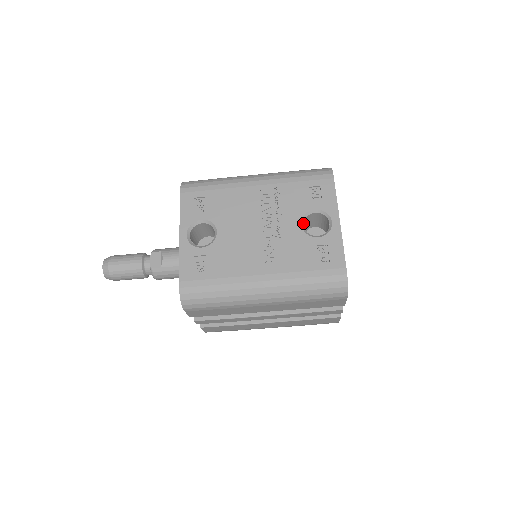
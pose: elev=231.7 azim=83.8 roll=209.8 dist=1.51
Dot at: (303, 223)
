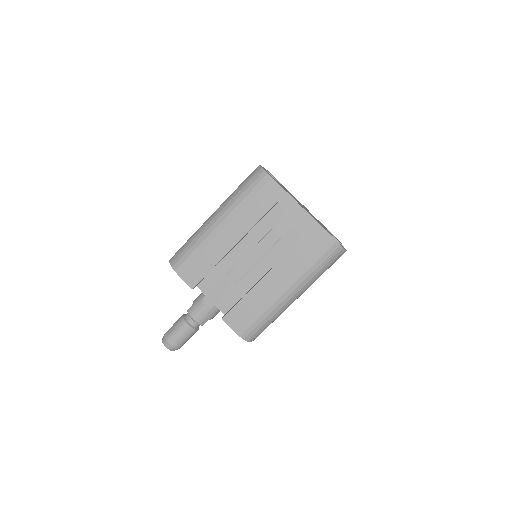
Dot at: occluded
